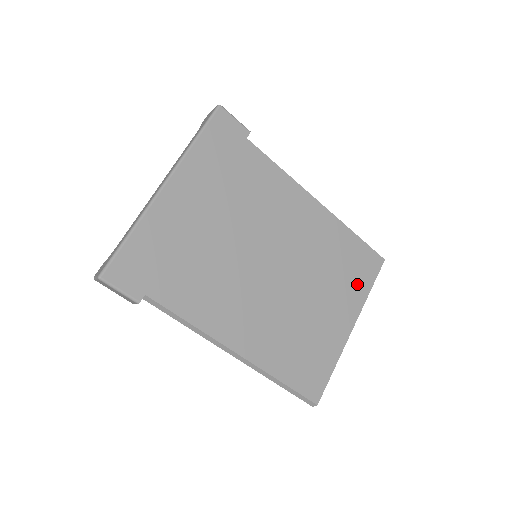
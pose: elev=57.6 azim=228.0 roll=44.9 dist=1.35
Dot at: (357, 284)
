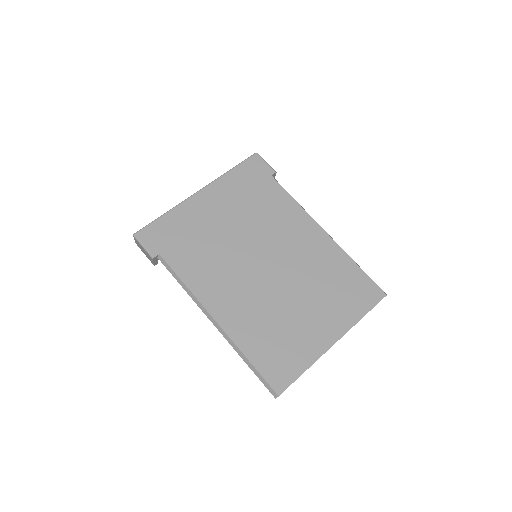
Dot at: (349, 306)
